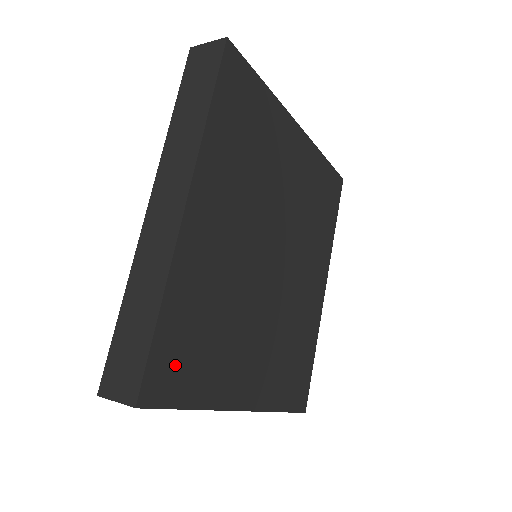
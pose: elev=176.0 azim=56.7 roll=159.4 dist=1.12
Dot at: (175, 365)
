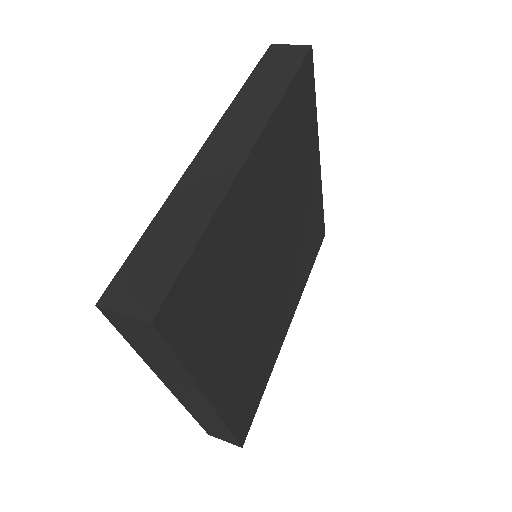
Dot at: (191, 303)
